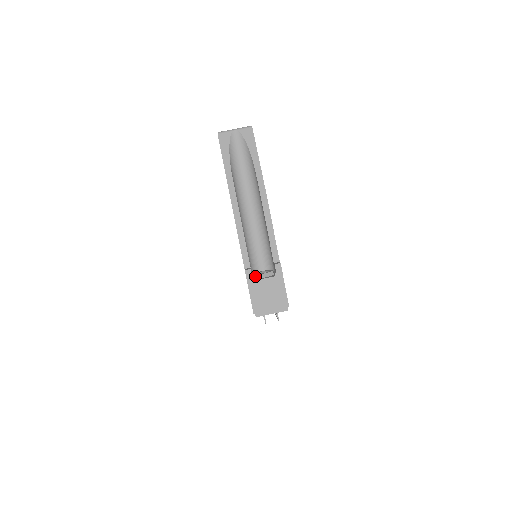
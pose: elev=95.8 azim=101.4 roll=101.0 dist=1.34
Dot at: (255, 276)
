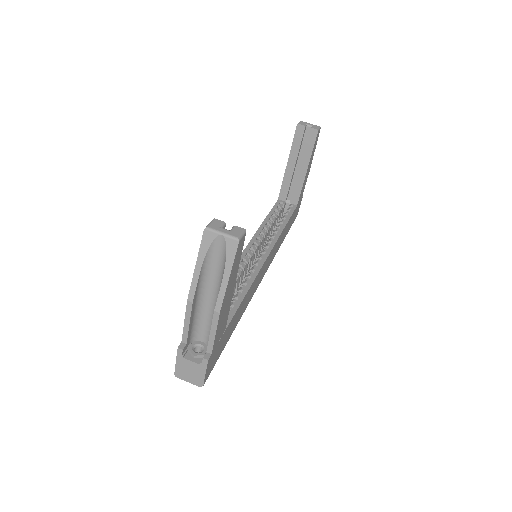
Dot at: (188, 350)
